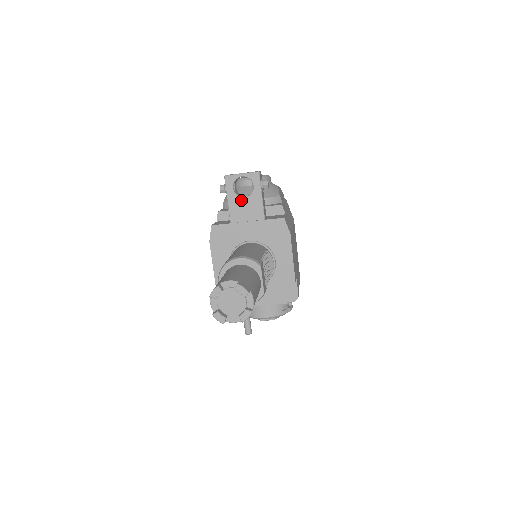
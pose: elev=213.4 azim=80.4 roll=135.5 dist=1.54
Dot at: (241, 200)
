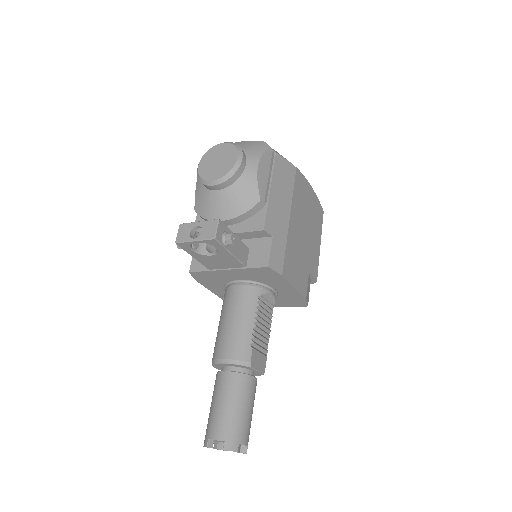
Dot at: (209, 257)
